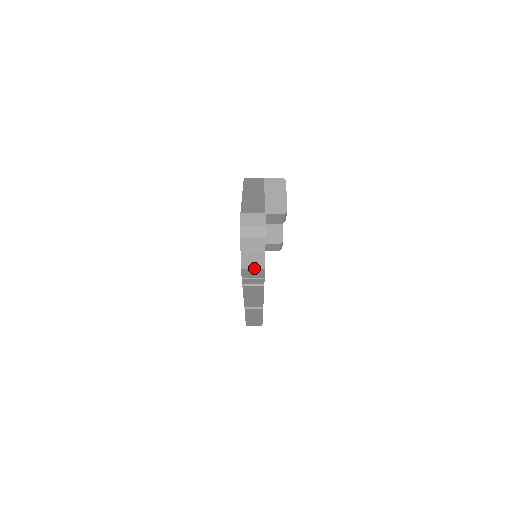
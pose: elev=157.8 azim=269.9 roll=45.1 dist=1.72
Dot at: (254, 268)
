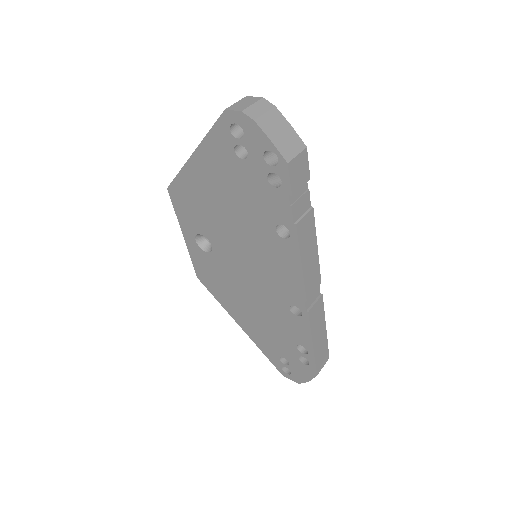
Dot at: (297, 153)
